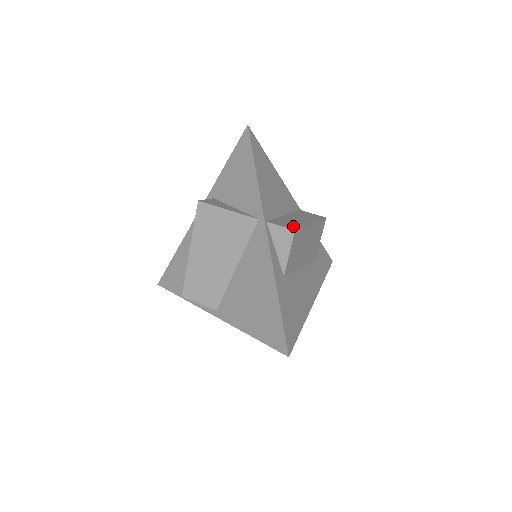
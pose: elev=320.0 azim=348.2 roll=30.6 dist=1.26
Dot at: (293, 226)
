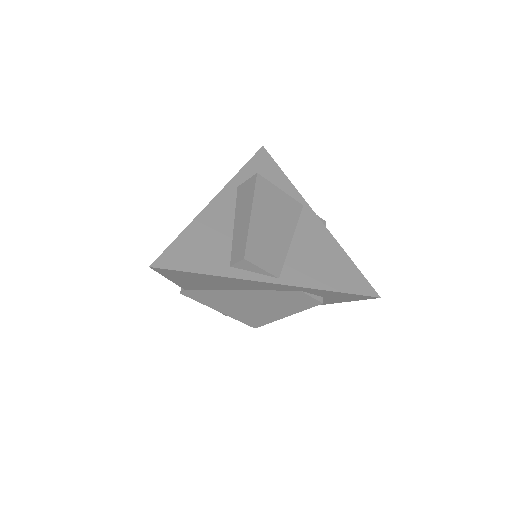
Dot at: occluded
